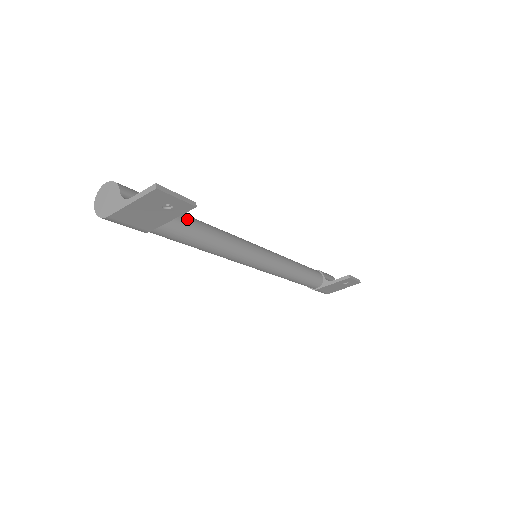
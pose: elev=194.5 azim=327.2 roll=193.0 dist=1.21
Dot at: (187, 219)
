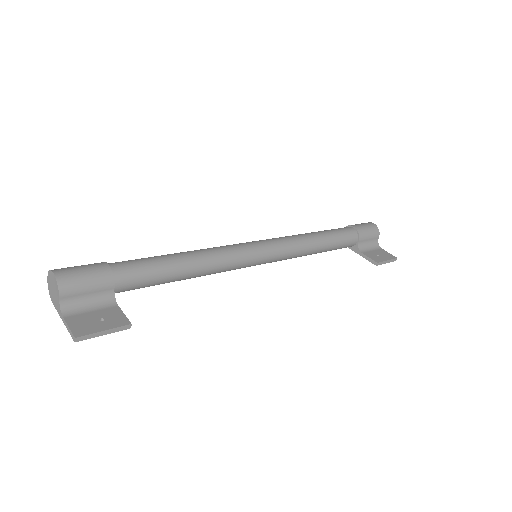
Dot at: (152, 278)
